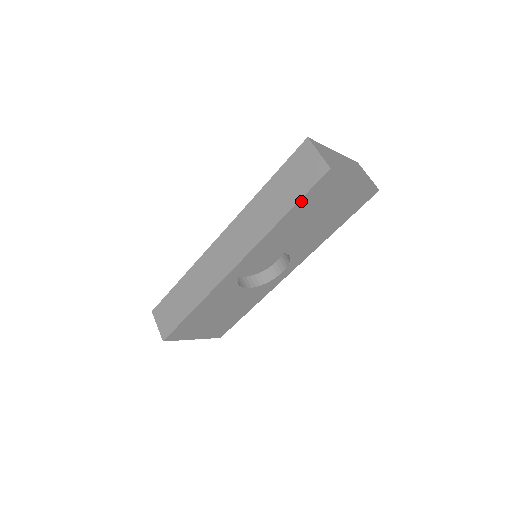
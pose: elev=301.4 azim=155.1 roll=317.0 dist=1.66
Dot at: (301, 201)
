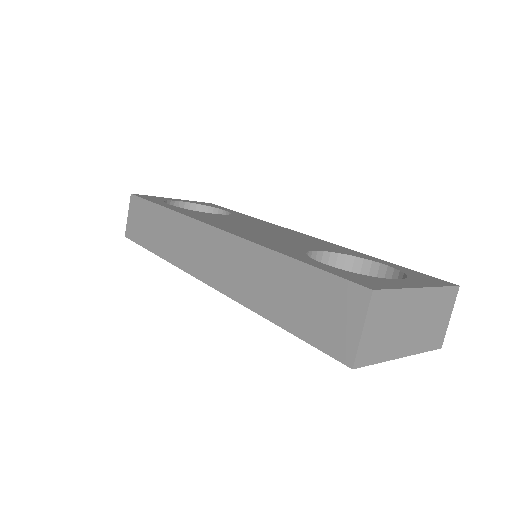
Dot at: (300, 335)
